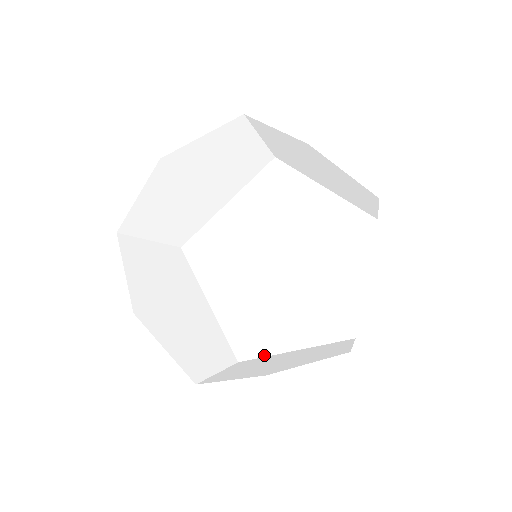
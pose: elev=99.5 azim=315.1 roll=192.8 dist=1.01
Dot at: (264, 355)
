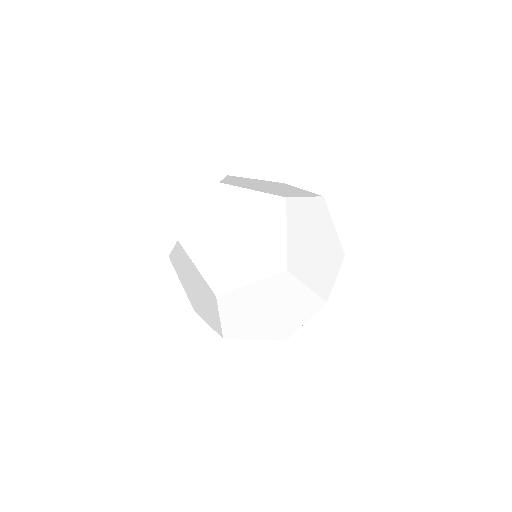
Dot at: occluded
